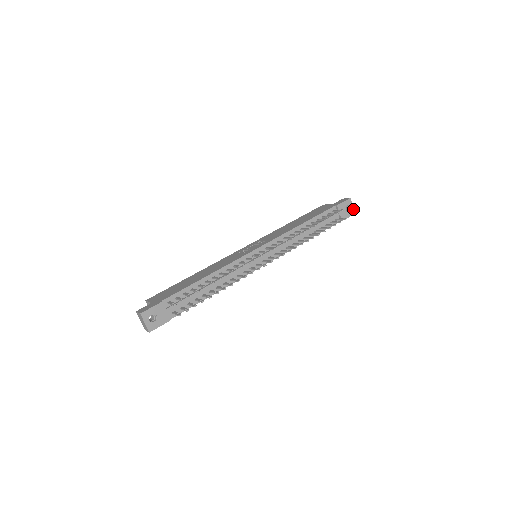
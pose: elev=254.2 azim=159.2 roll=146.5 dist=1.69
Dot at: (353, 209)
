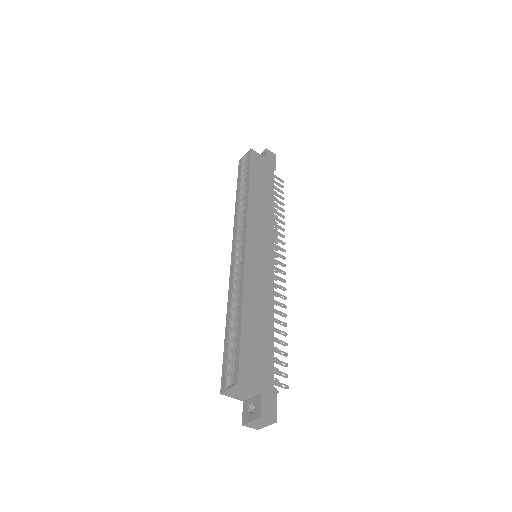
Dot at: occluded
